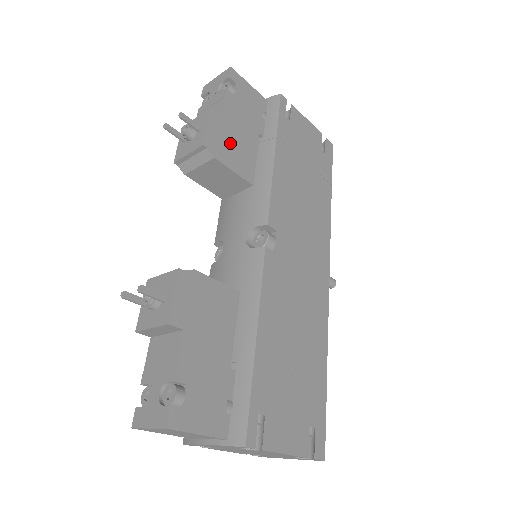
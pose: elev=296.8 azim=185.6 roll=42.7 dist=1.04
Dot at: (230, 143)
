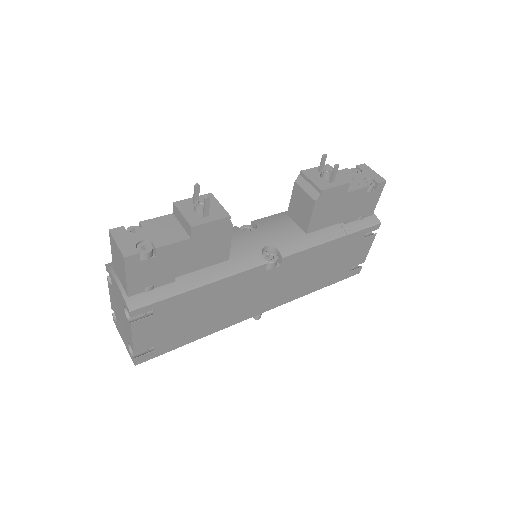
Dot at: (330, 206)
